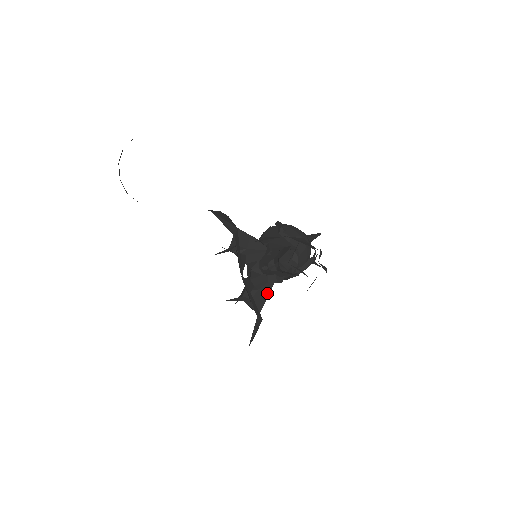
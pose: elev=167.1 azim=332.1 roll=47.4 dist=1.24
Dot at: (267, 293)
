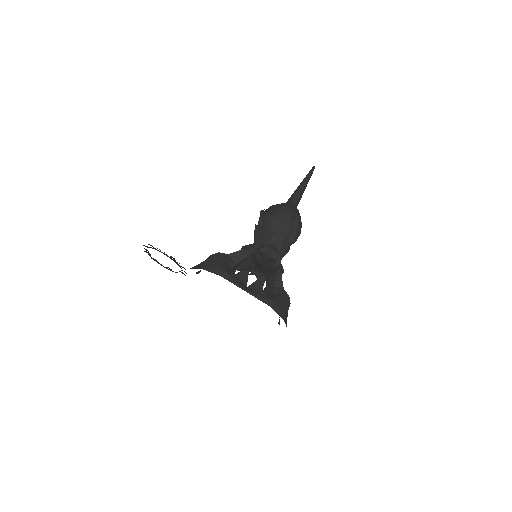
Dot at: (278, 273)
